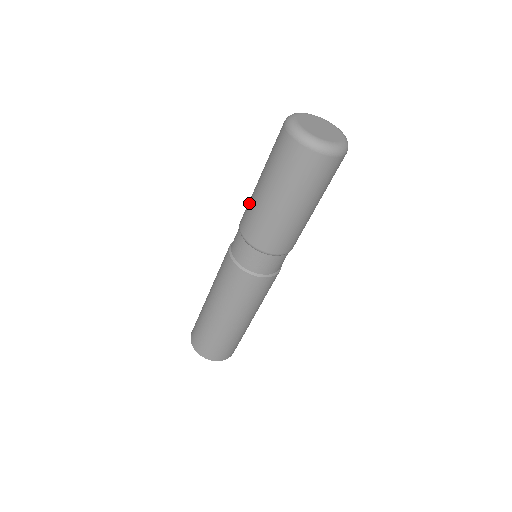
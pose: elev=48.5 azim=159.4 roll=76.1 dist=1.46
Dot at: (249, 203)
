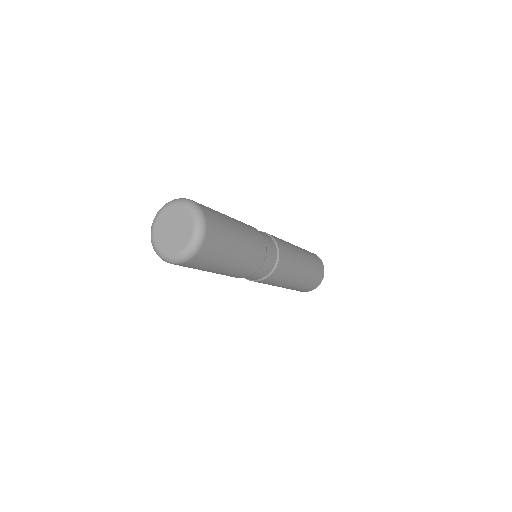
Dot at: occluded
